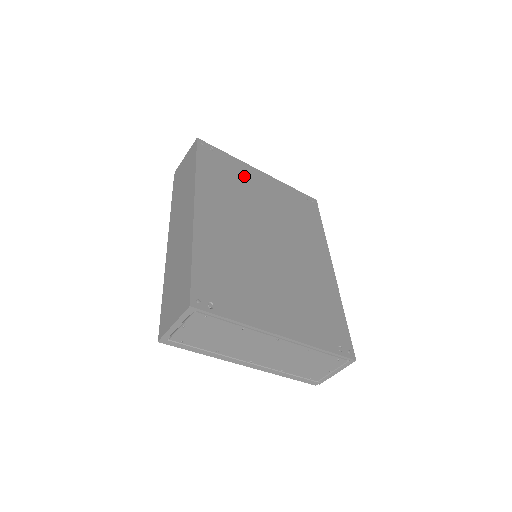
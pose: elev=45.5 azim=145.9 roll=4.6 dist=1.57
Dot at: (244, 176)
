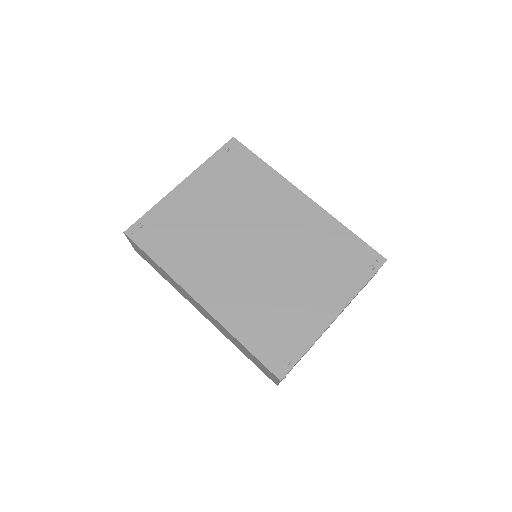
Dot at: (181, 212)
